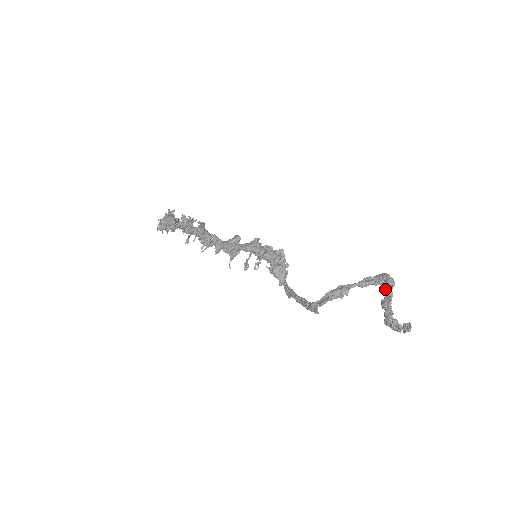
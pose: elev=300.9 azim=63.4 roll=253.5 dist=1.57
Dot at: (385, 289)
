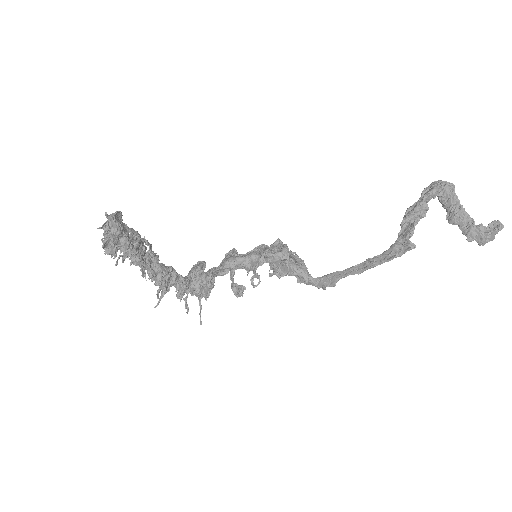
Dot at: (445, 199)
